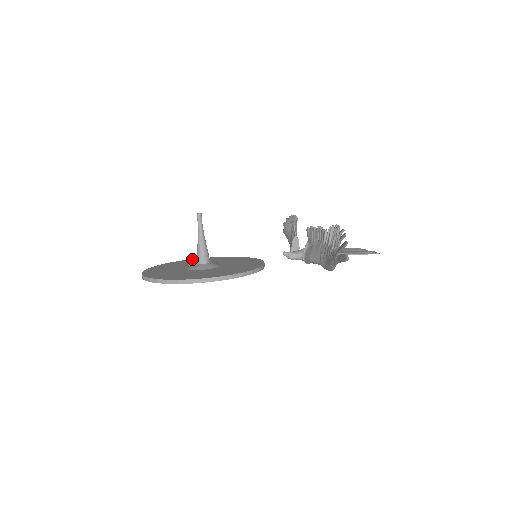
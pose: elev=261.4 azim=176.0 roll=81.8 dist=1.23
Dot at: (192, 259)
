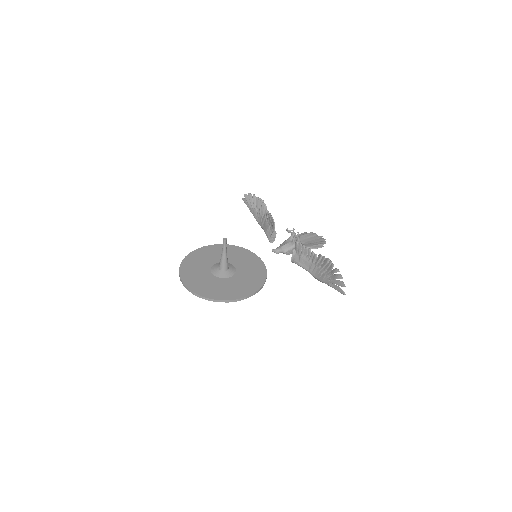
Dot at: (197, 250)
